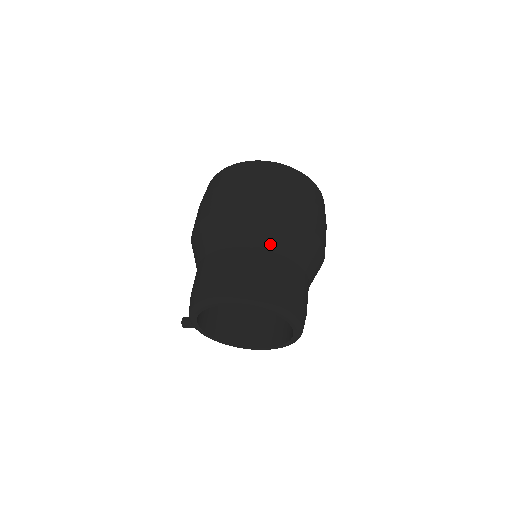
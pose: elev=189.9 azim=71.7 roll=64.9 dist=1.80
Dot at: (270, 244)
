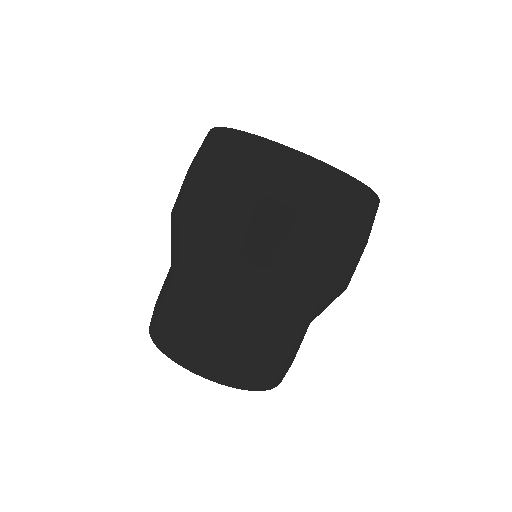
Dot at: (231, 295)
